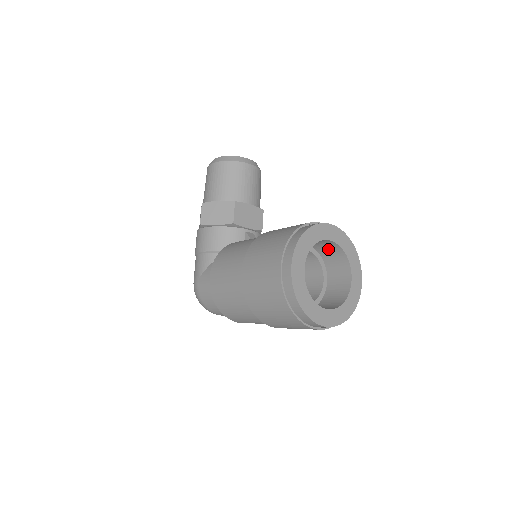
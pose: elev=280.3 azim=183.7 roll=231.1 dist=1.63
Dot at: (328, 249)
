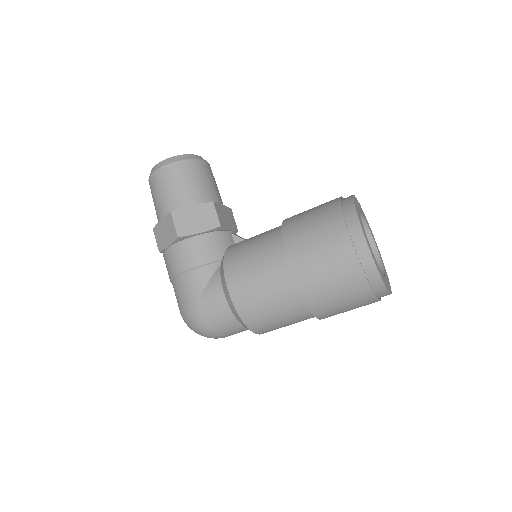
Dot at: occluded
